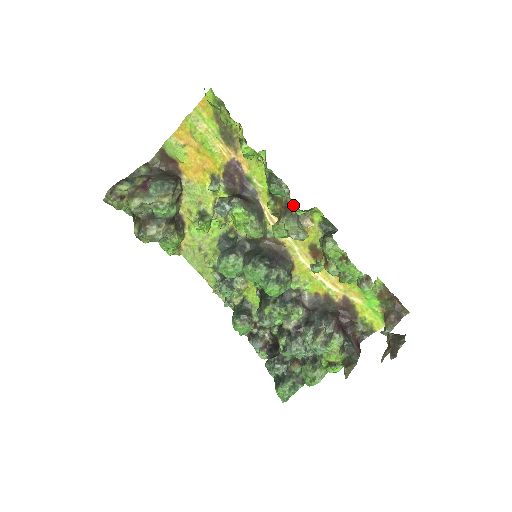
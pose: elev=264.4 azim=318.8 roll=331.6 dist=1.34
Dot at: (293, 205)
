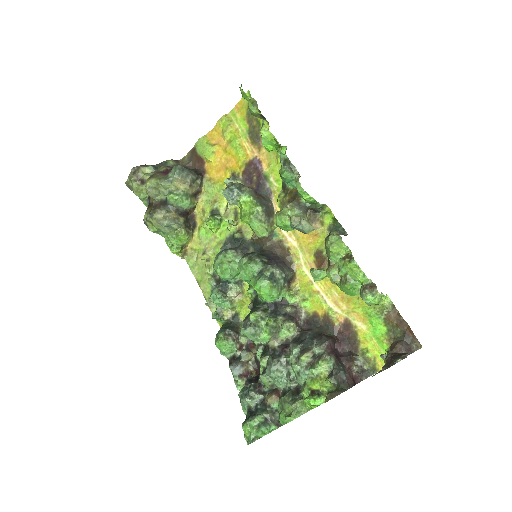
Dot at: (299, 184)
